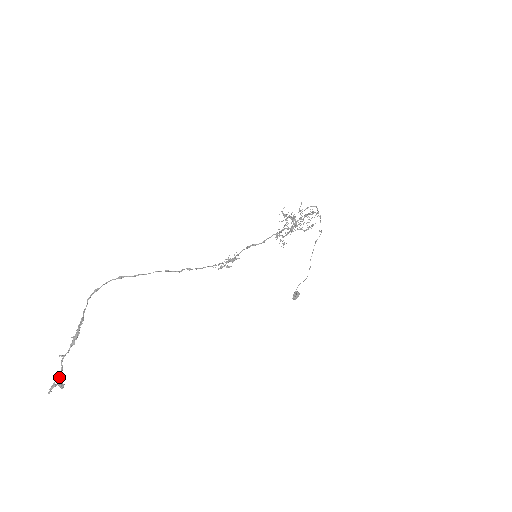
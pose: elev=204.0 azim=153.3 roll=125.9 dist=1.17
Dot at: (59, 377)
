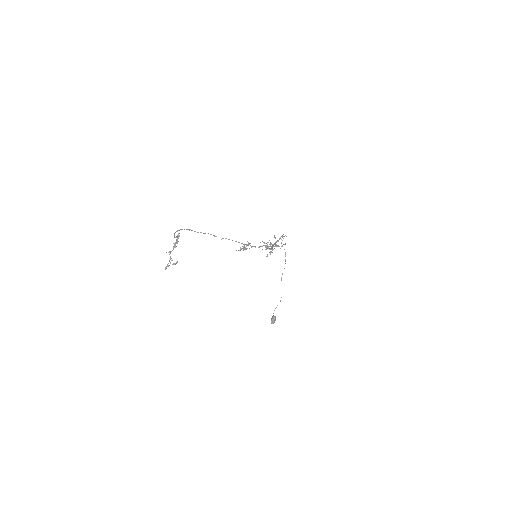
Dot at: occluded
